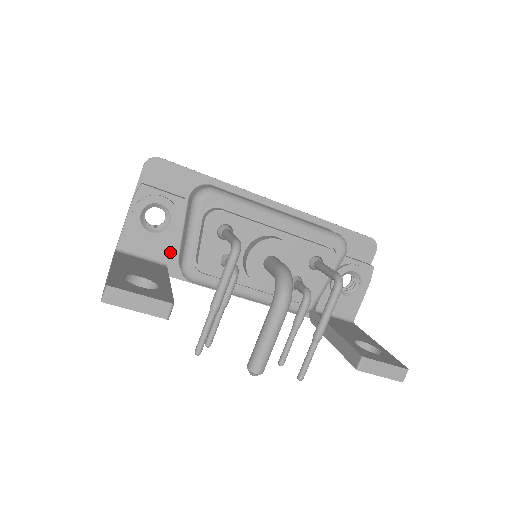
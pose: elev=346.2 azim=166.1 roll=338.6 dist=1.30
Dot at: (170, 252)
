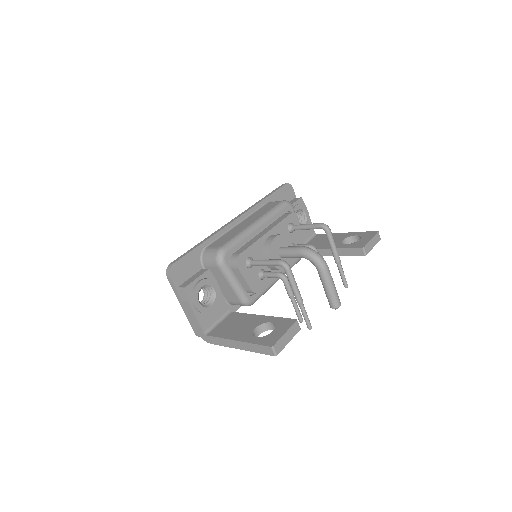
Dot at: (226, 303)
